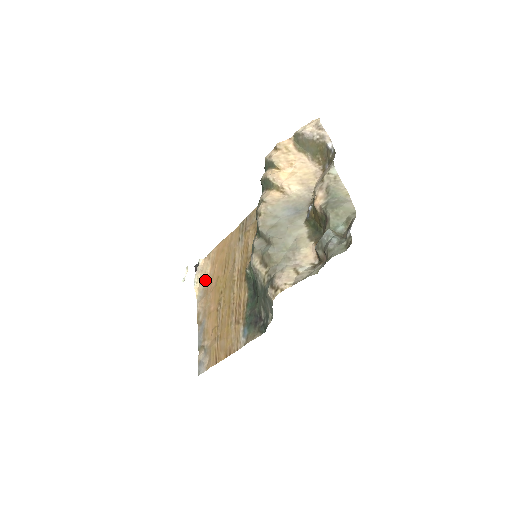
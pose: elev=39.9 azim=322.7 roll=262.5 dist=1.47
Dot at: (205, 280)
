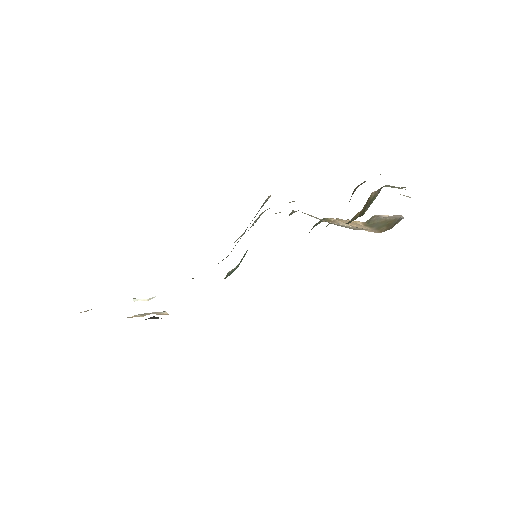
Dot at: occluded
